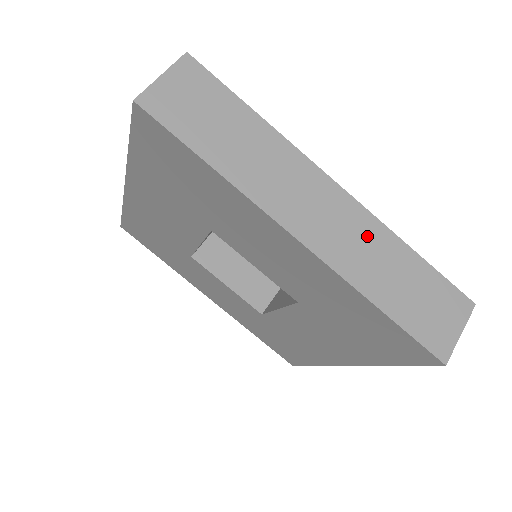
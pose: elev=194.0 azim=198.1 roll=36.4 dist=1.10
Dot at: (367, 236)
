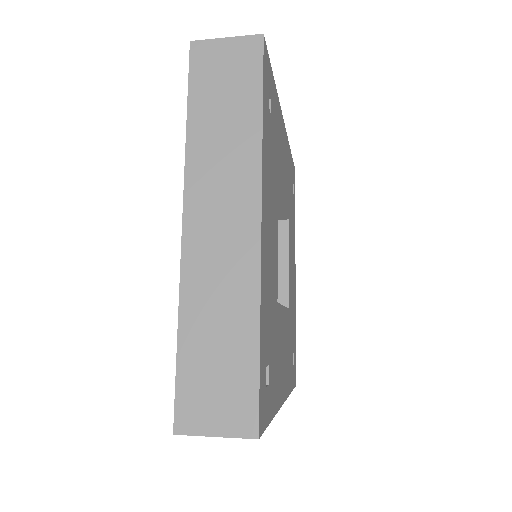
Dot at: (235, 279)
